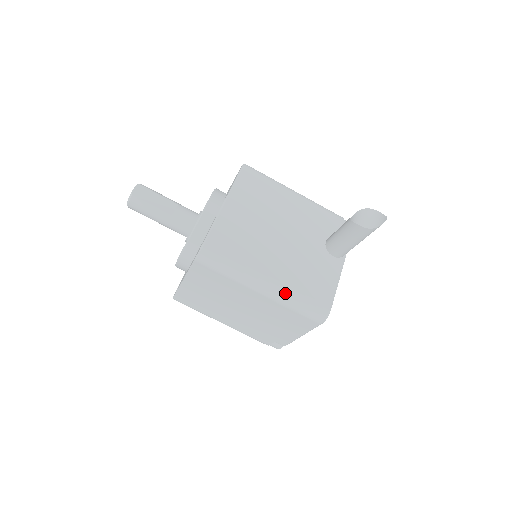
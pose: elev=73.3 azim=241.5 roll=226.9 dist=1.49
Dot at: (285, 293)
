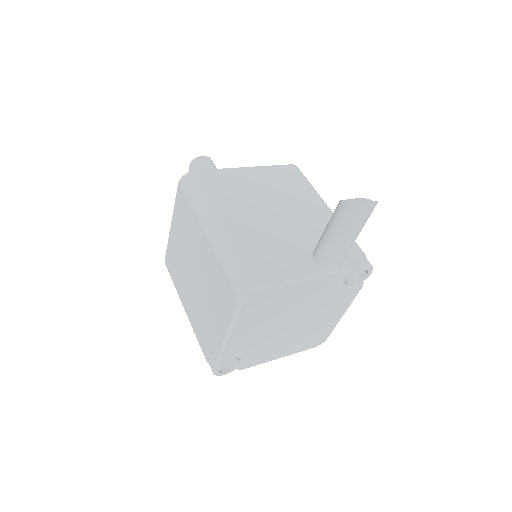
Dot at: (226, 243)
